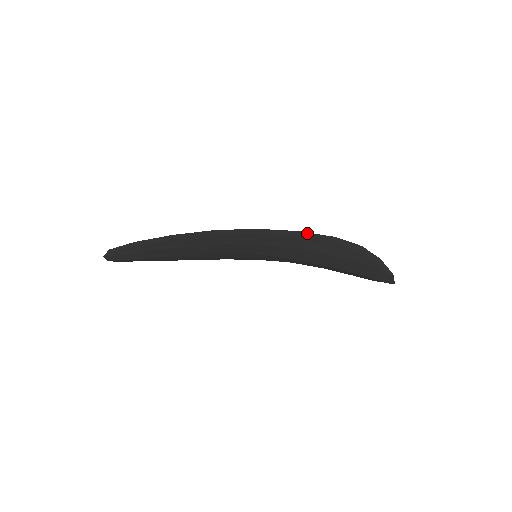
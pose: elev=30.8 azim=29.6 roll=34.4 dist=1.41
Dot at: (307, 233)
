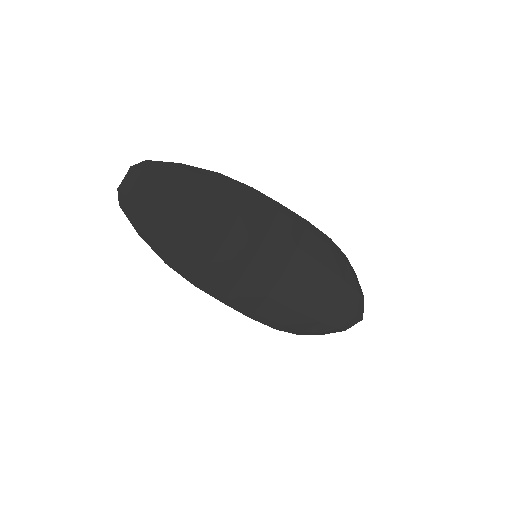
Dot at: (313, 226)
